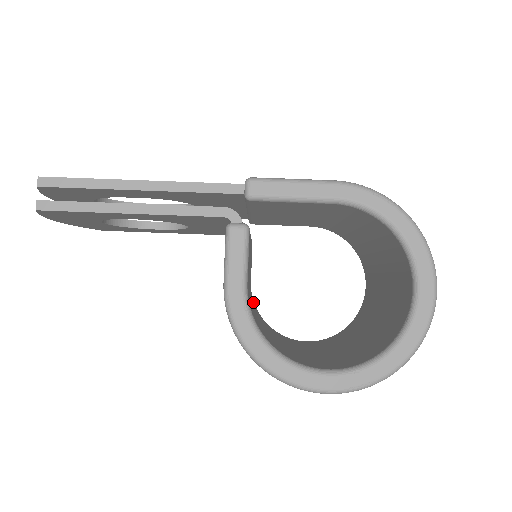
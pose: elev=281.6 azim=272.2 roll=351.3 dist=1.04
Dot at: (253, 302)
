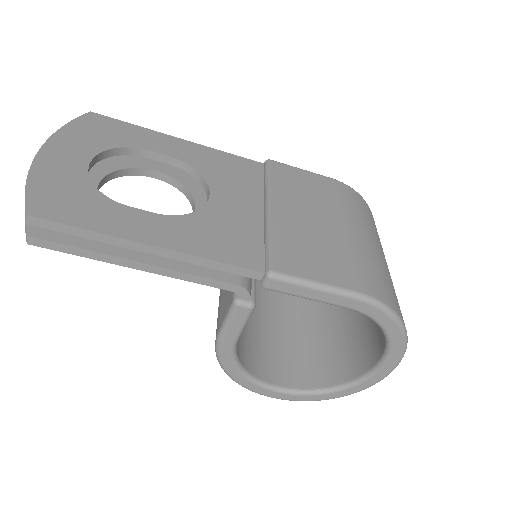
Dot at: occluded
